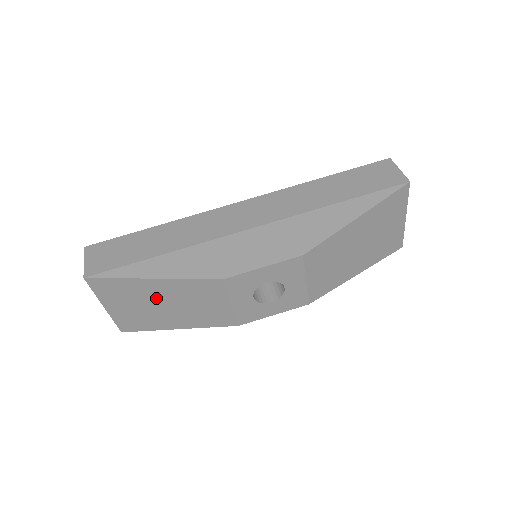
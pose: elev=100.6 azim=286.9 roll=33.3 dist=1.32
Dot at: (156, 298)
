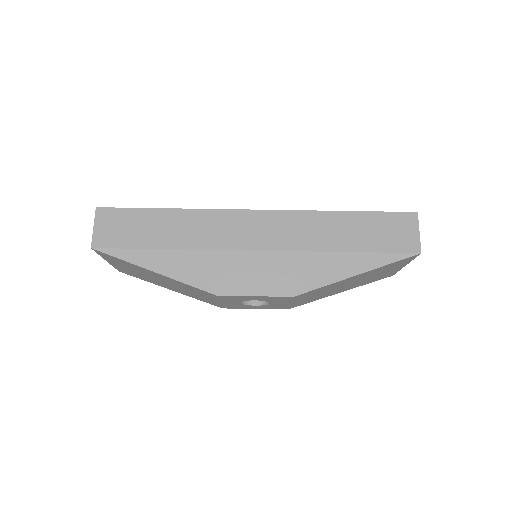
Dot at: (154, 276)
